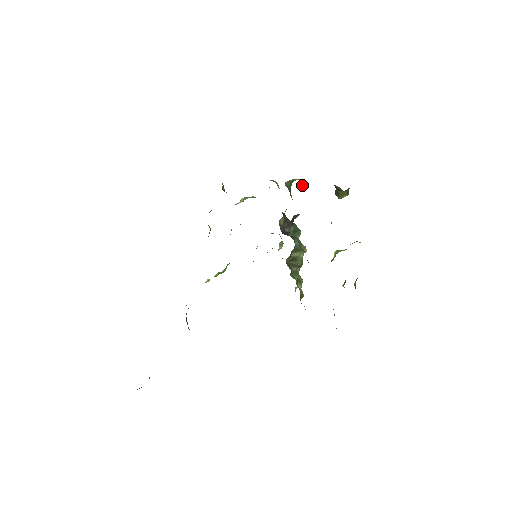
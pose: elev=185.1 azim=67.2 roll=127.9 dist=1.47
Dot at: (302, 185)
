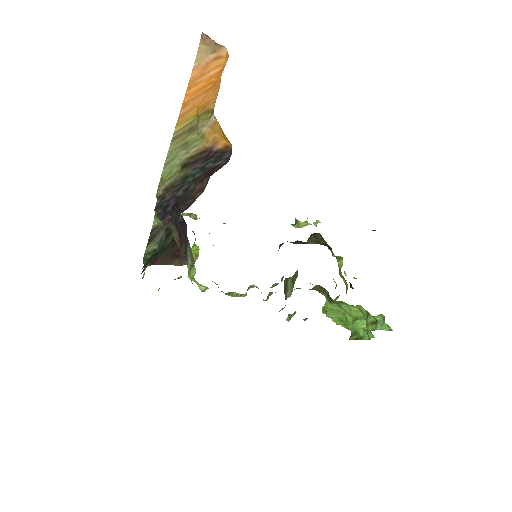
Dot at: (316, 221)
